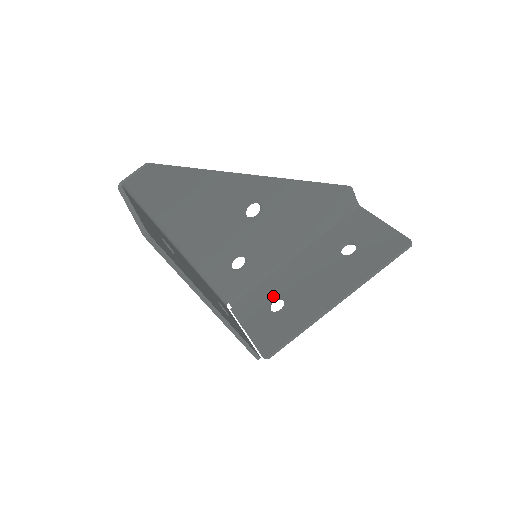
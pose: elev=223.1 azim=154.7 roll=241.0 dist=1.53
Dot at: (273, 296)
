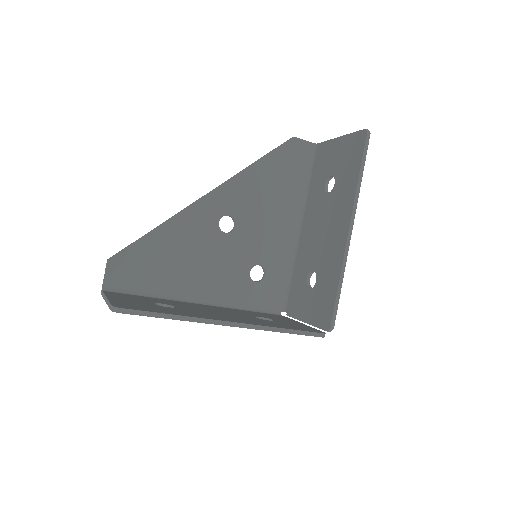
Dot at: (305, 275)
